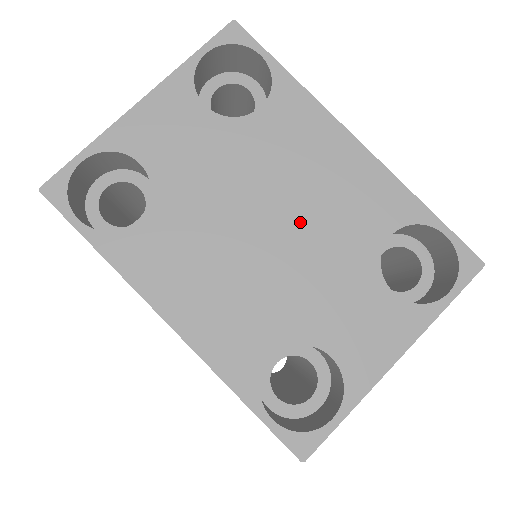
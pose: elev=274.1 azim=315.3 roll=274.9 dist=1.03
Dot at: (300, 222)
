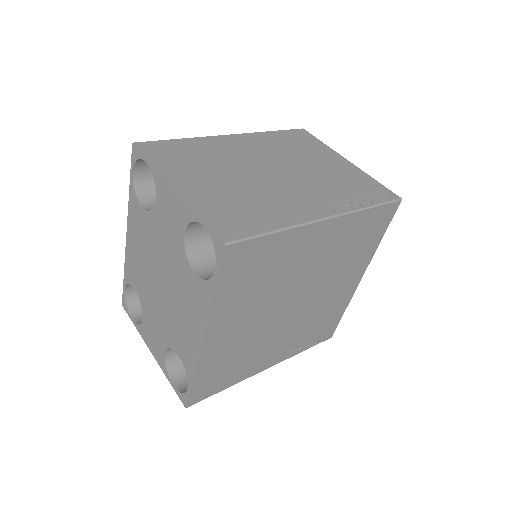
Dot at: (167, 302)
